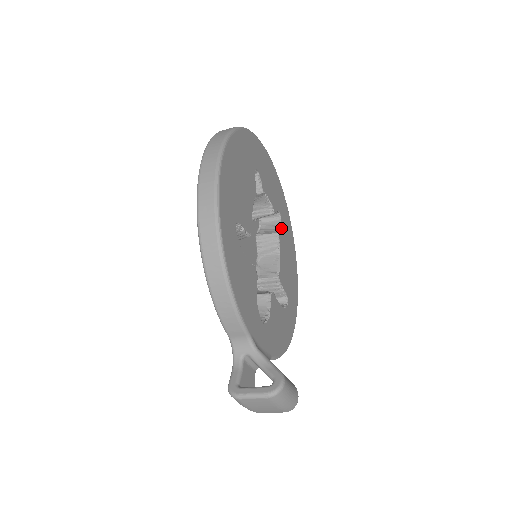
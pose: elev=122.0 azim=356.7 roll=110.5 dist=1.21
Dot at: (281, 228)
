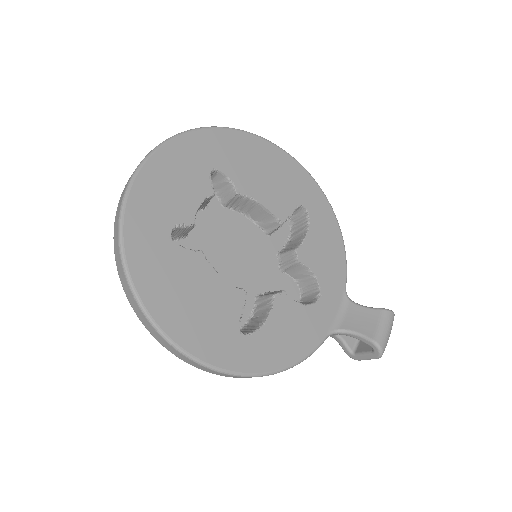
Dot at: (229, 177)
